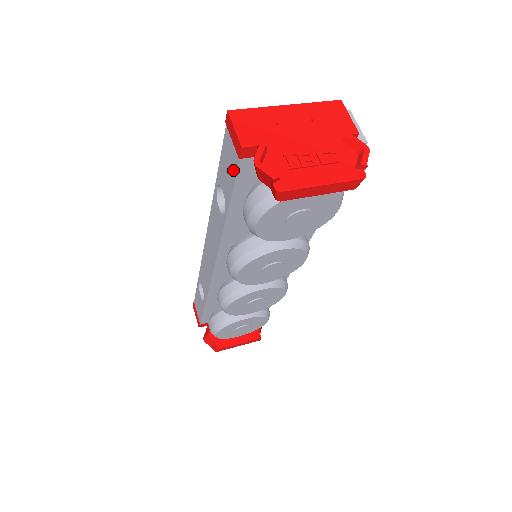
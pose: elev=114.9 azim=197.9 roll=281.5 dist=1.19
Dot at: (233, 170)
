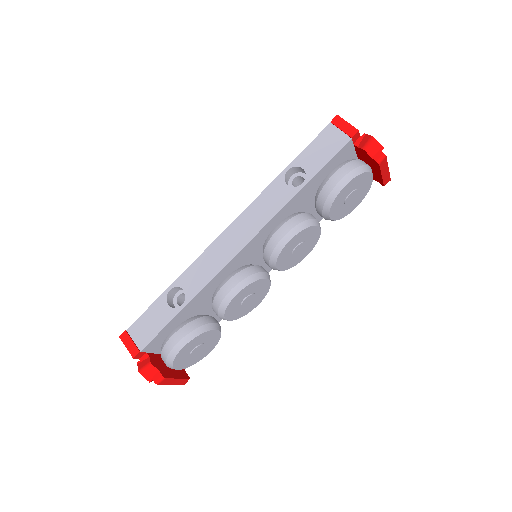
Dot at: (334, 148)
